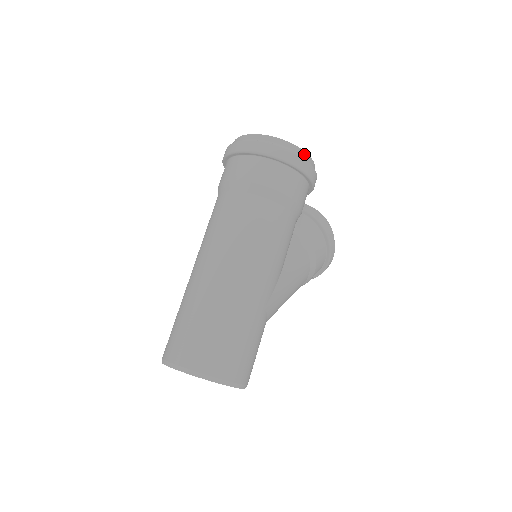
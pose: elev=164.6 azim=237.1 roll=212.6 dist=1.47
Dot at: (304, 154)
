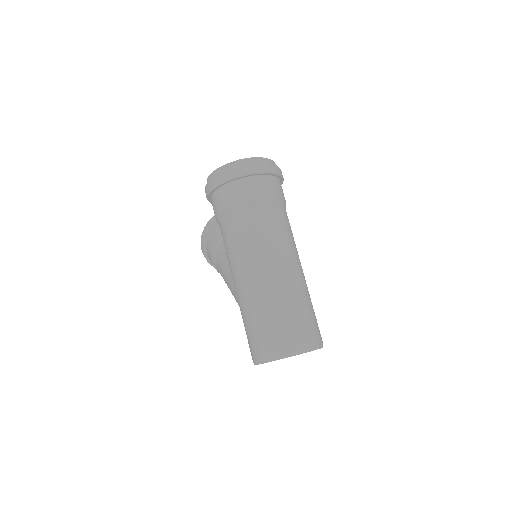
Dot at: occluded
